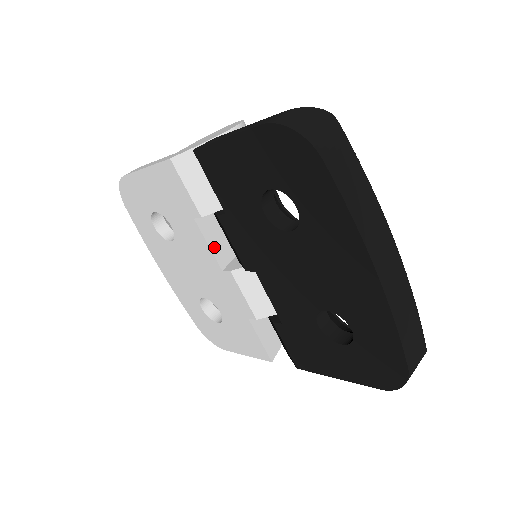
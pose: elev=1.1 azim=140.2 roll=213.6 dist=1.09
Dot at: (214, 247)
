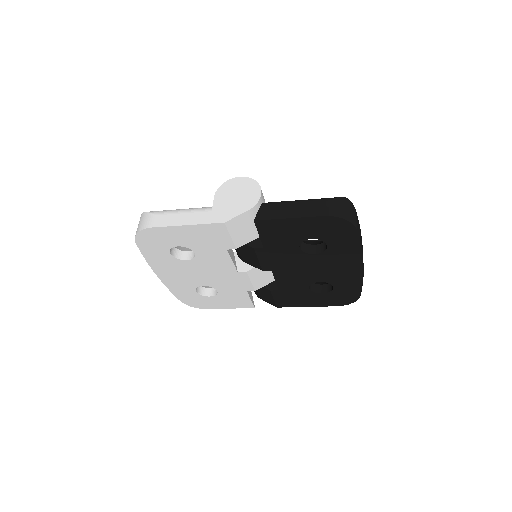
Dot at: (233, 260)
